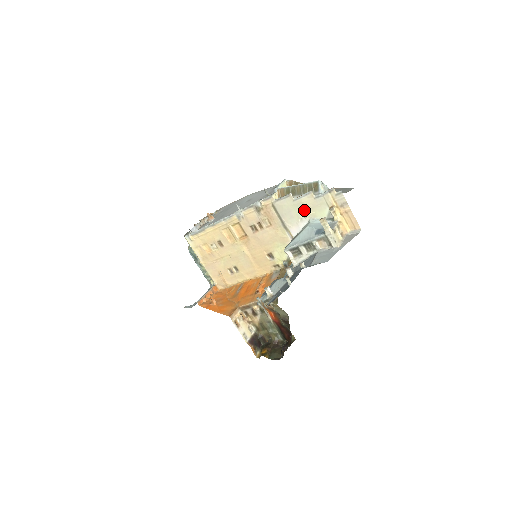
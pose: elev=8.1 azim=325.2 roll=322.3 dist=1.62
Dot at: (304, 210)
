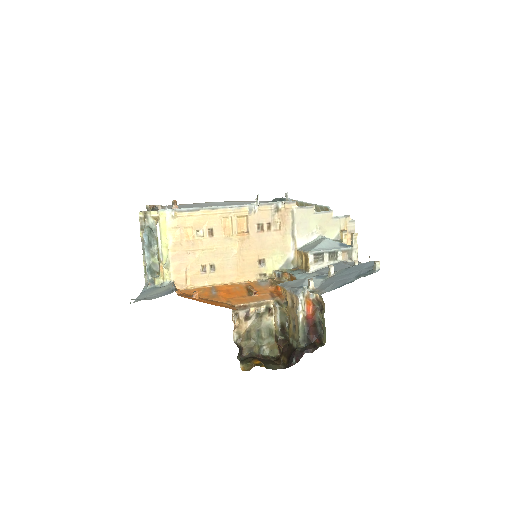
Dot at: (319, 225)
